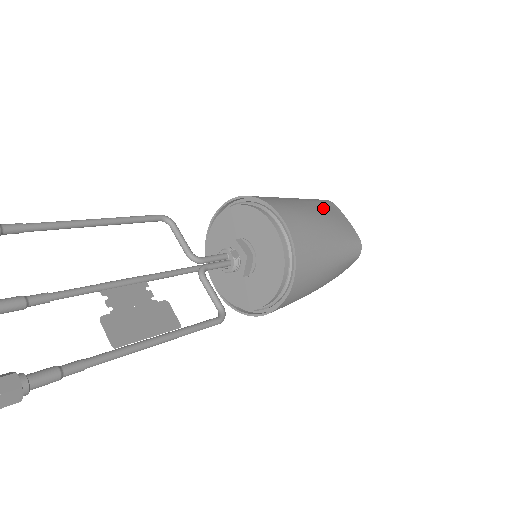
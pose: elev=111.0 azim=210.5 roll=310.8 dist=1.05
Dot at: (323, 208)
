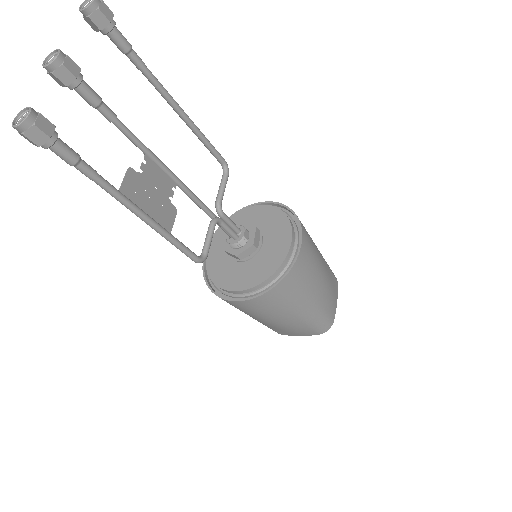
Dot at: (330, 274)
